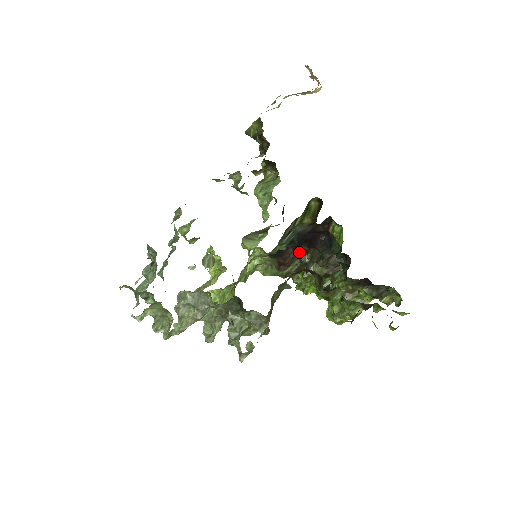
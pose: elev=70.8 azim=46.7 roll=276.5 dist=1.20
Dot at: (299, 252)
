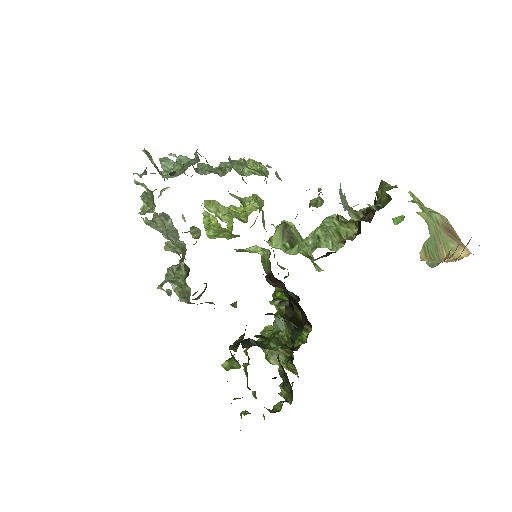
Dot at: occluded
